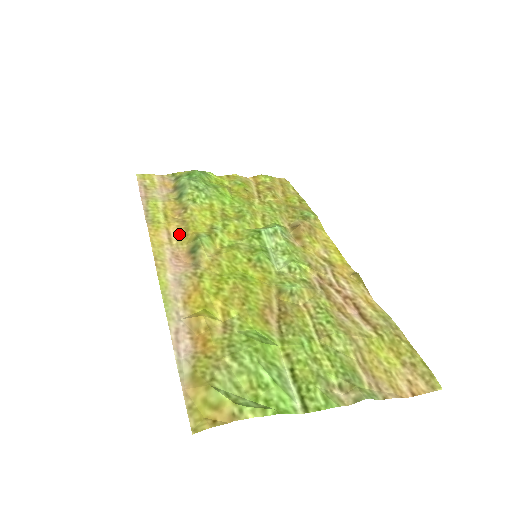
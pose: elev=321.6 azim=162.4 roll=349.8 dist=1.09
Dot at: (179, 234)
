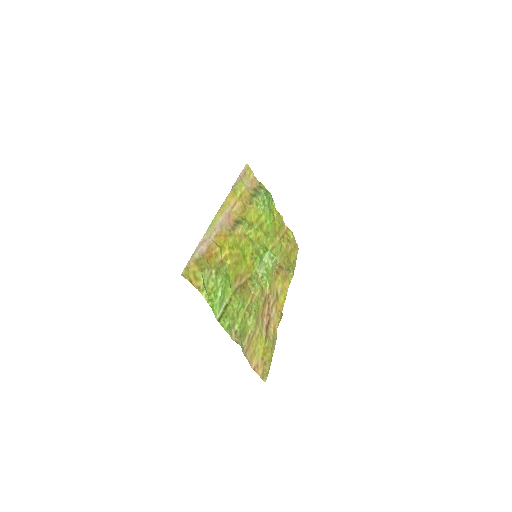
Dot at: (239, 209)
